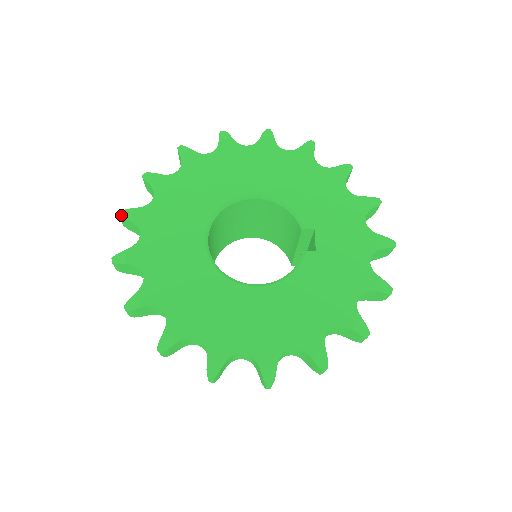
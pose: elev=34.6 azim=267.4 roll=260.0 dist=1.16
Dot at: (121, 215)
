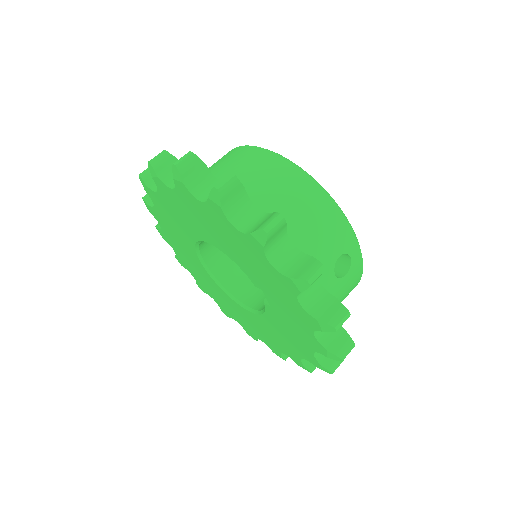
Dot at: occluded
